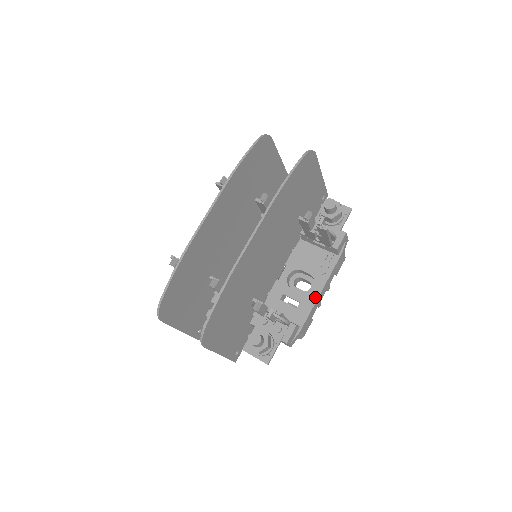
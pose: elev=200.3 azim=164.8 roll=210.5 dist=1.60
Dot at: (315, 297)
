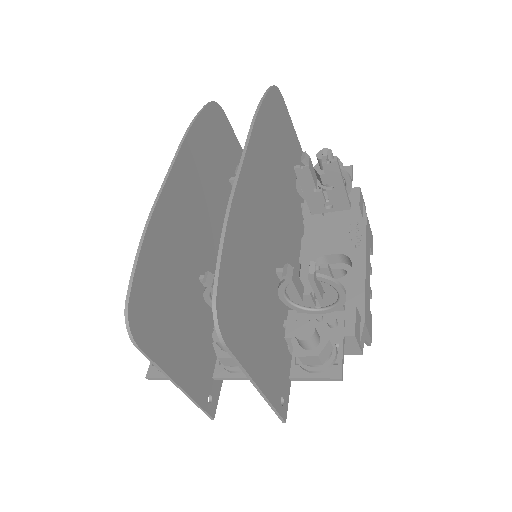
Dot at: (361, 273)
